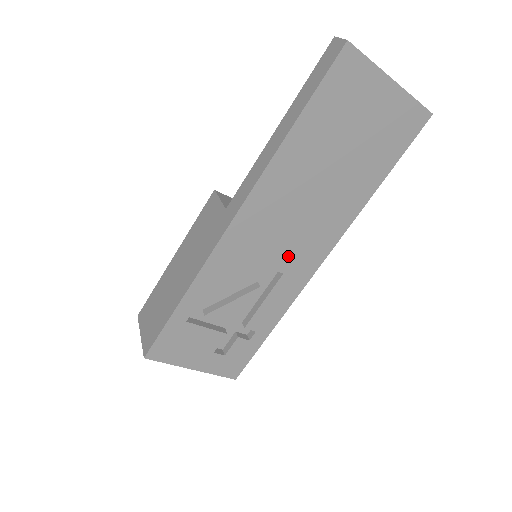
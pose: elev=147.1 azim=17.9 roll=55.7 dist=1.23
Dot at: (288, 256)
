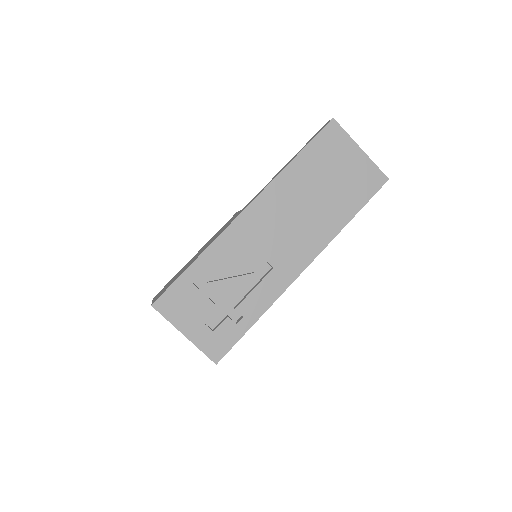
Dot at: (279, 253)
